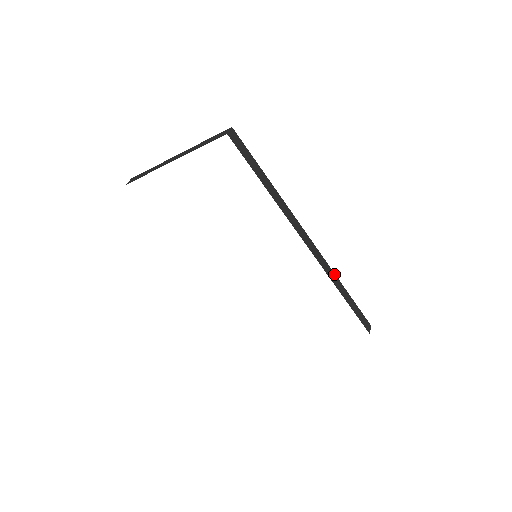
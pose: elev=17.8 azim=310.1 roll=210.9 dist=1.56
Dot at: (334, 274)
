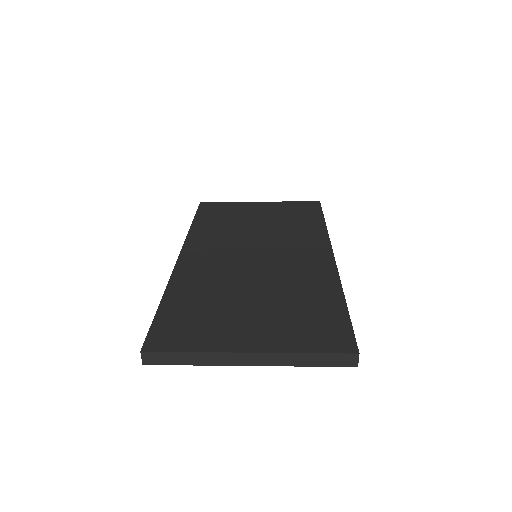
Dot at: (328, 234)
